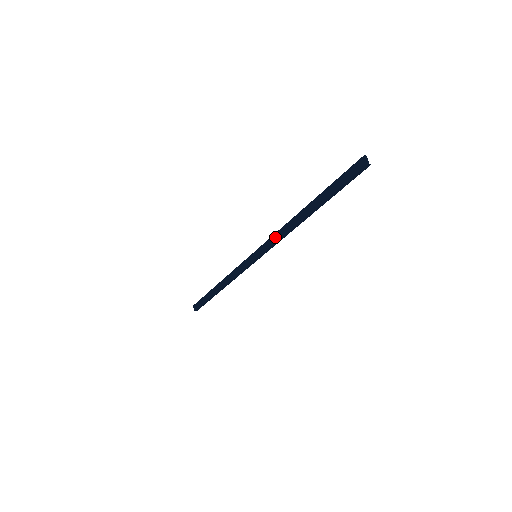
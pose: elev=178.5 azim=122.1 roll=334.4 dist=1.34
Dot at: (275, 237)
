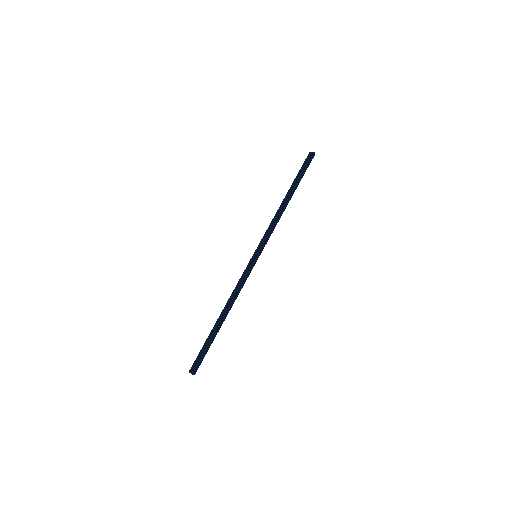
Dot at: (269, 229)
